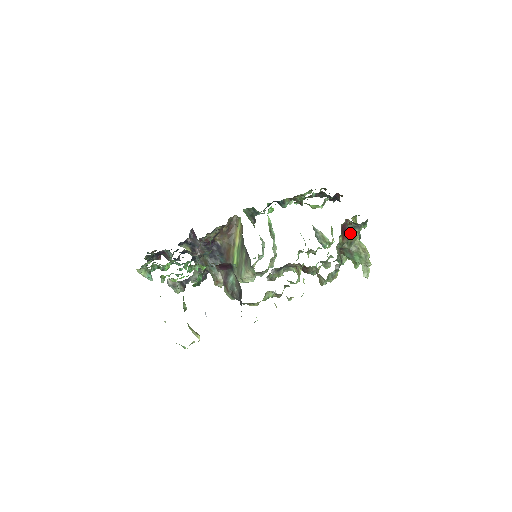
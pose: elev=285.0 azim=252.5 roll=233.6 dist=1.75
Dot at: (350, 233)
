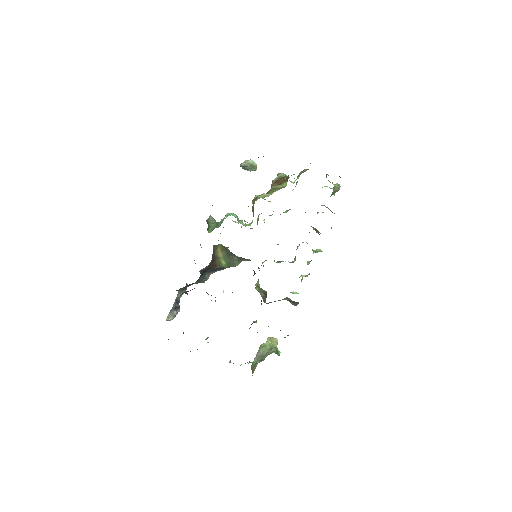
Dot at: occluded
